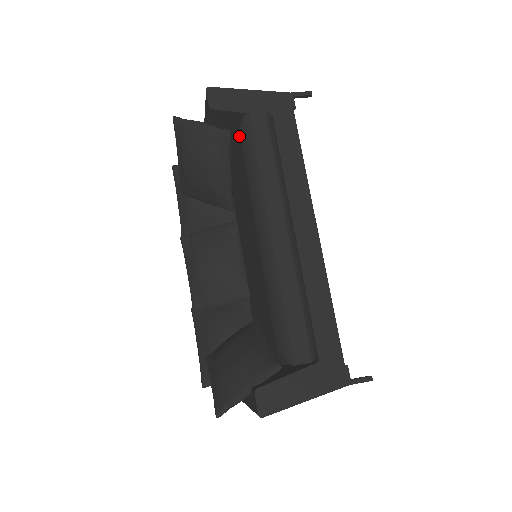
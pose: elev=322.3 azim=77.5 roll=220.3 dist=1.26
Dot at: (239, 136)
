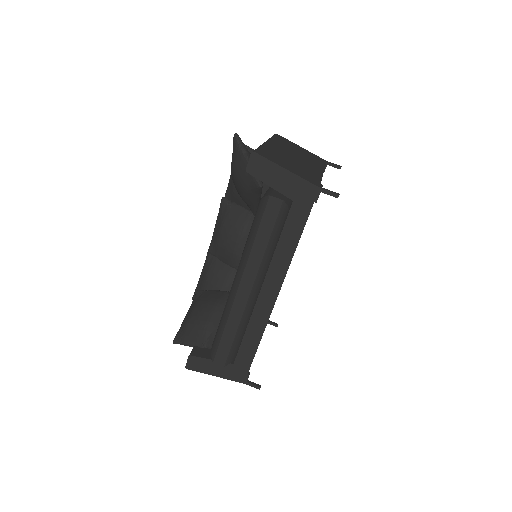
Dot at: (259, 202)
